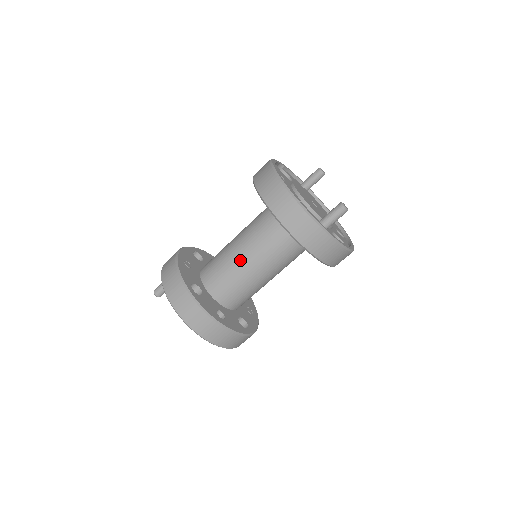
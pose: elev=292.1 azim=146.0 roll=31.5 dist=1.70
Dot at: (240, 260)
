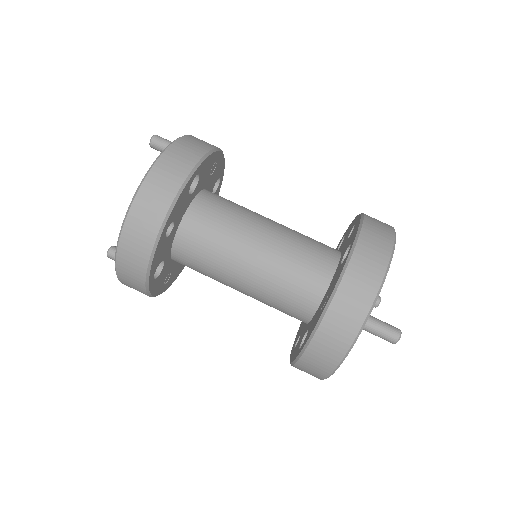
Dot at: (255, 232)
